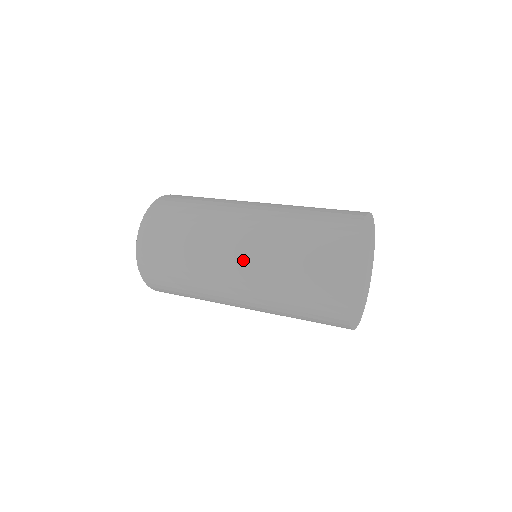
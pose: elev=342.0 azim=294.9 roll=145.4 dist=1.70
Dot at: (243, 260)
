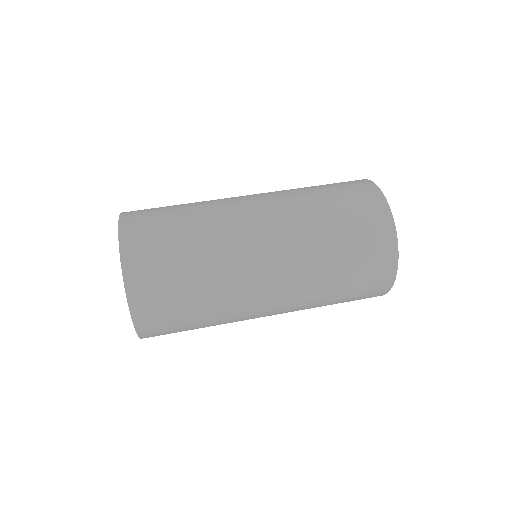
Dot at: (283, 269)
